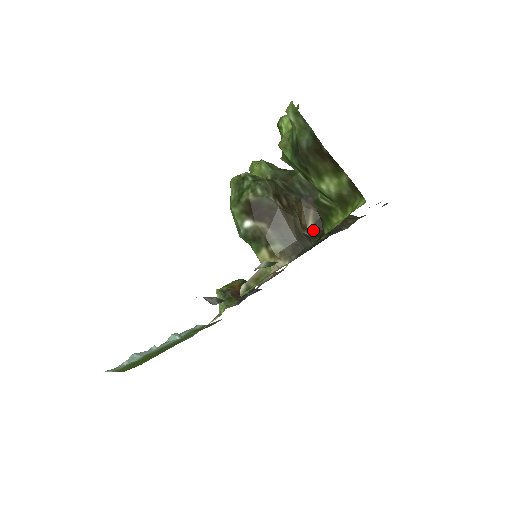
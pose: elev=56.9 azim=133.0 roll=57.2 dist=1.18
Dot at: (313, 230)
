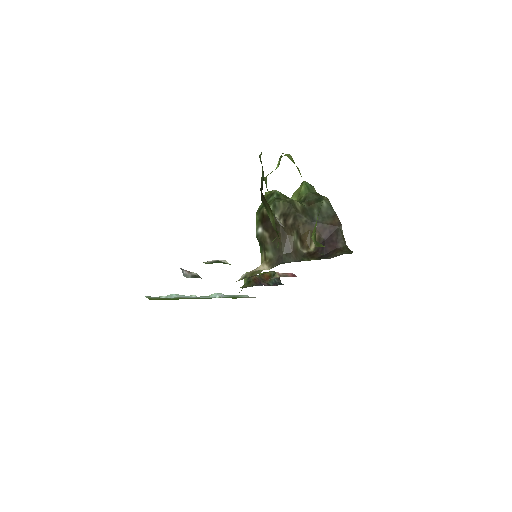
Dot at: (313, 251)
